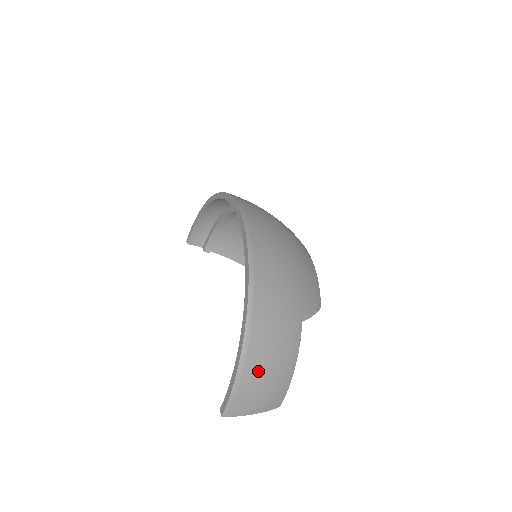
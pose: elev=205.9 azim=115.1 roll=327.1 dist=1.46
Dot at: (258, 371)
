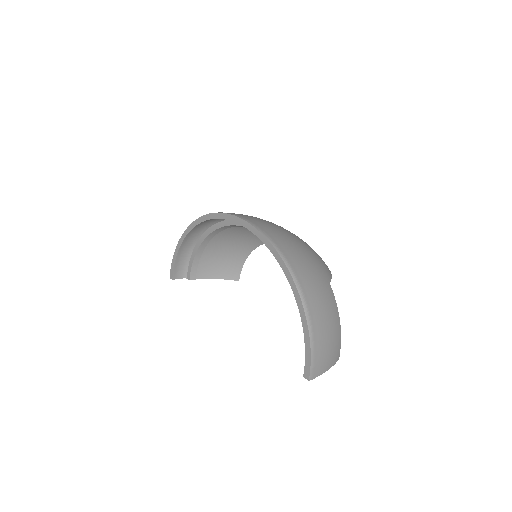
Dot at: (322, 331)
